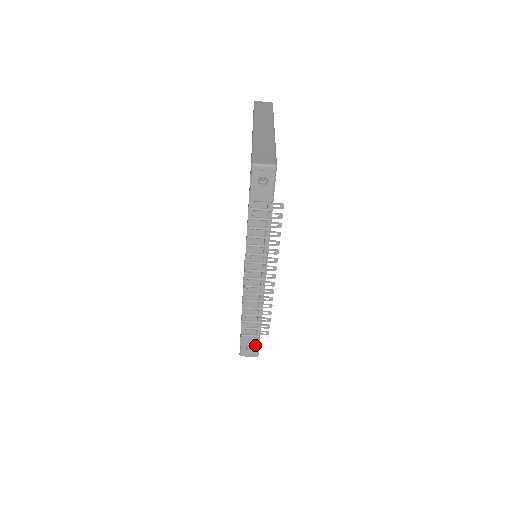
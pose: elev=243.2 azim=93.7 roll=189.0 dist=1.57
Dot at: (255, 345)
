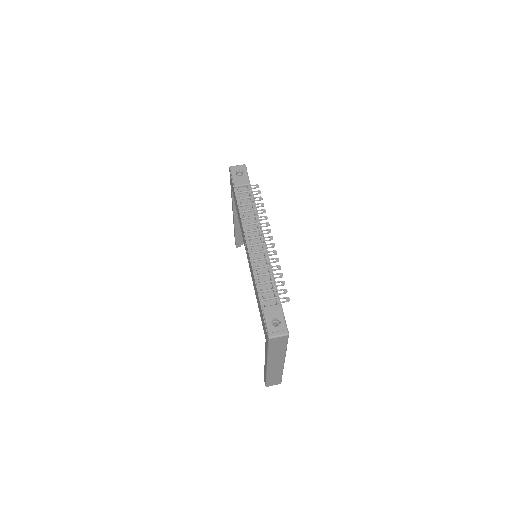
Dot at: (280, 317)
